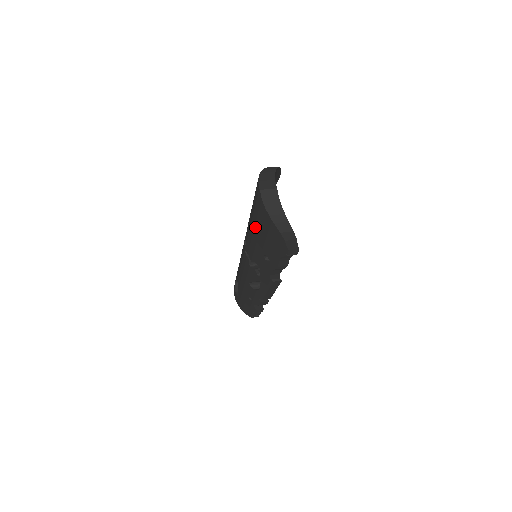
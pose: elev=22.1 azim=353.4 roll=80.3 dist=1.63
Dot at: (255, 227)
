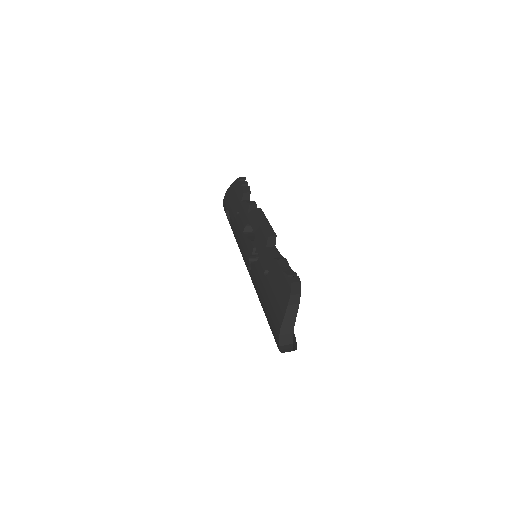
Dot at: occluded
